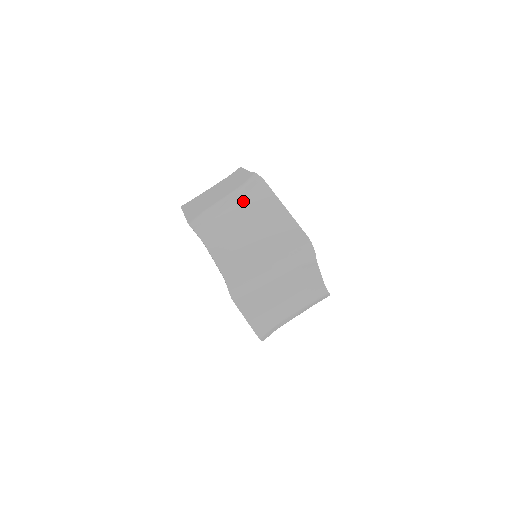
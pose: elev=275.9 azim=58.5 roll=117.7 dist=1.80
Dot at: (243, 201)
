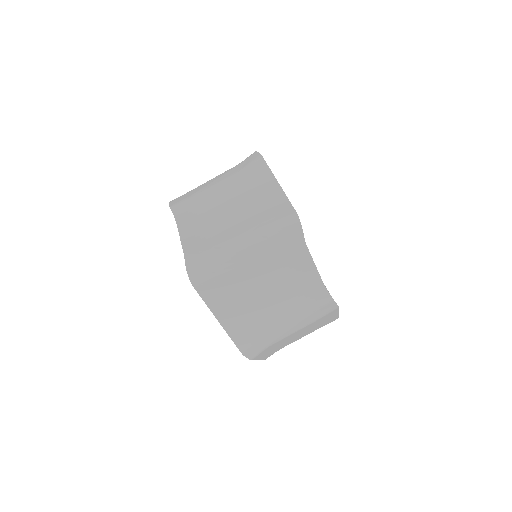
Dot at: (232, 177)
